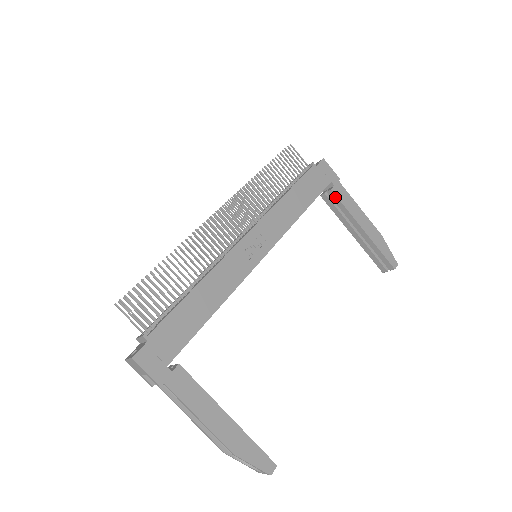
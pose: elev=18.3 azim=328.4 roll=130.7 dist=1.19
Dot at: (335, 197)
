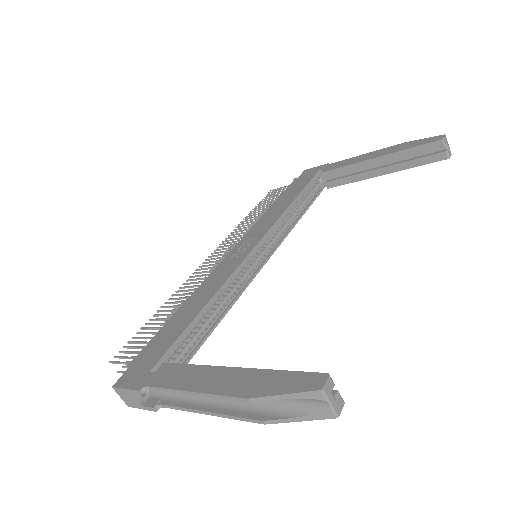
Dot at: (330, 173)
